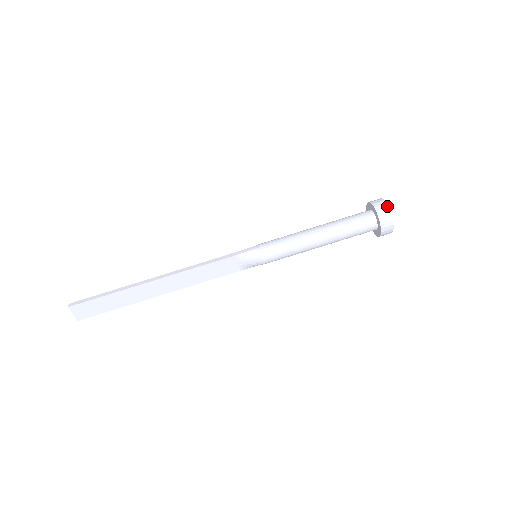
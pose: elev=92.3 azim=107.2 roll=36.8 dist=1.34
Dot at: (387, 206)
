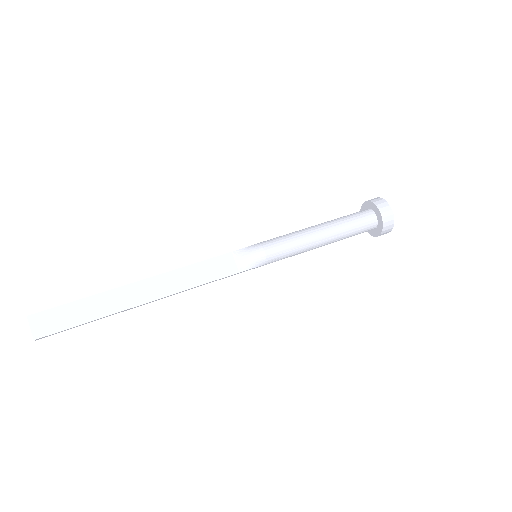
Dot at: (379, 198)
